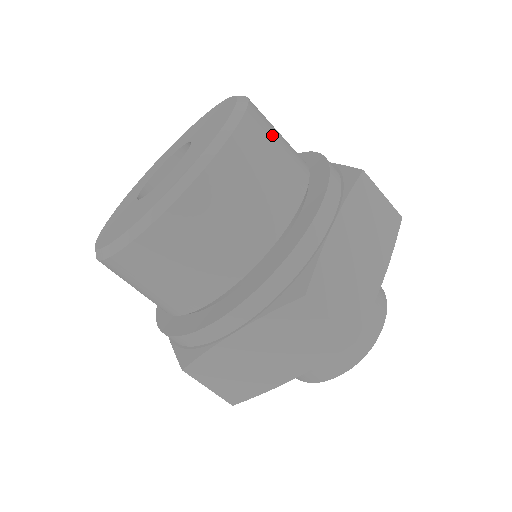
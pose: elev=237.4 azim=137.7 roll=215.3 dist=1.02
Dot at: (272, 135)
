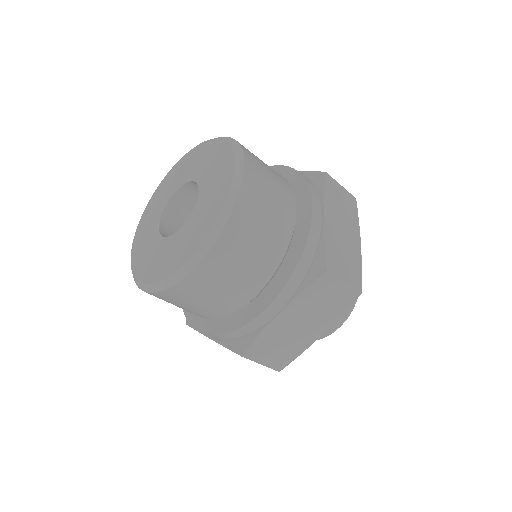
Dot at: (261, 162)
